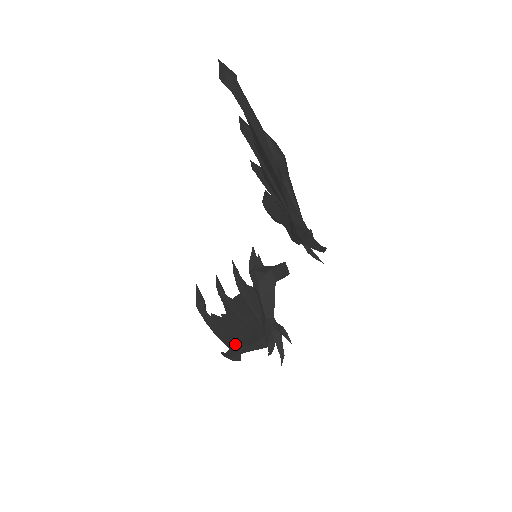
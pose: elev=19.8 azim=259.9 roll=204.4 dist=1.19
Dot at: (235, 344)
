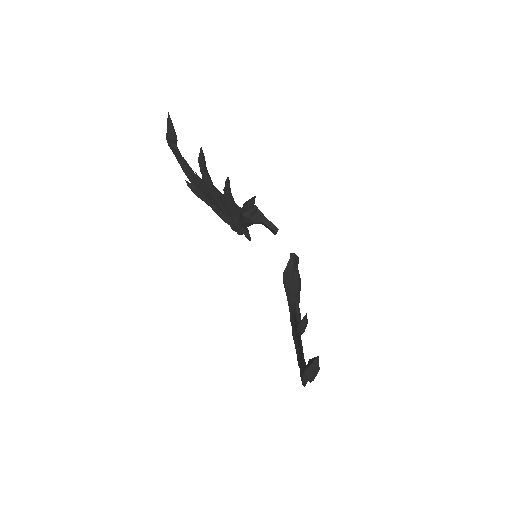
Dot at: (203, 199)
